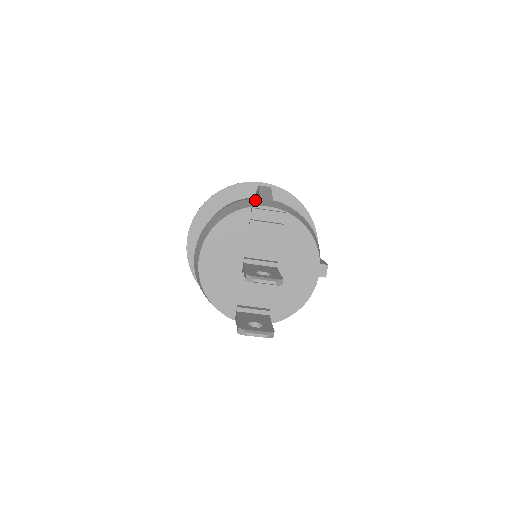
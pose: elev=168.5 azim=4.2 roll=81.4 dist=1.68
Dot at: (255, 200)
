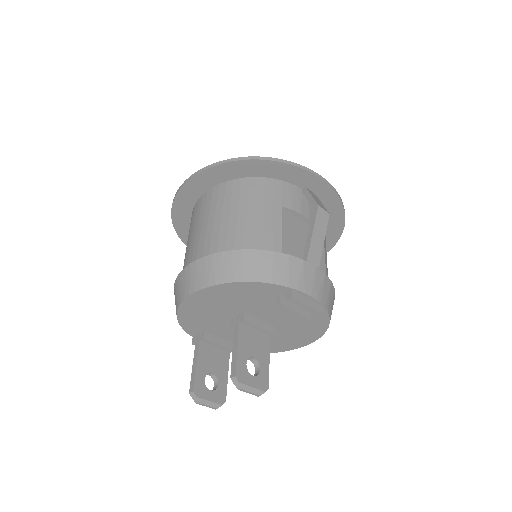
Dot at: (302, 267)
